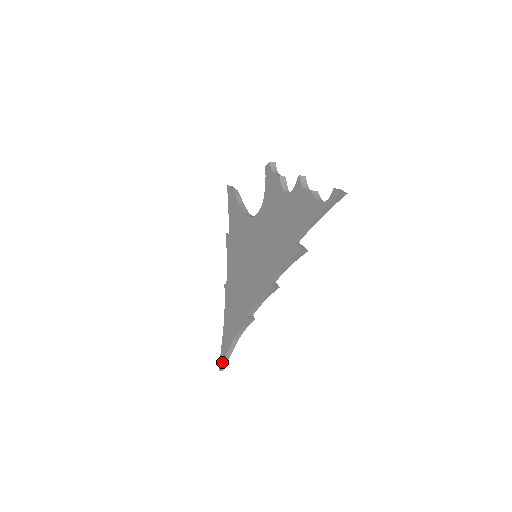
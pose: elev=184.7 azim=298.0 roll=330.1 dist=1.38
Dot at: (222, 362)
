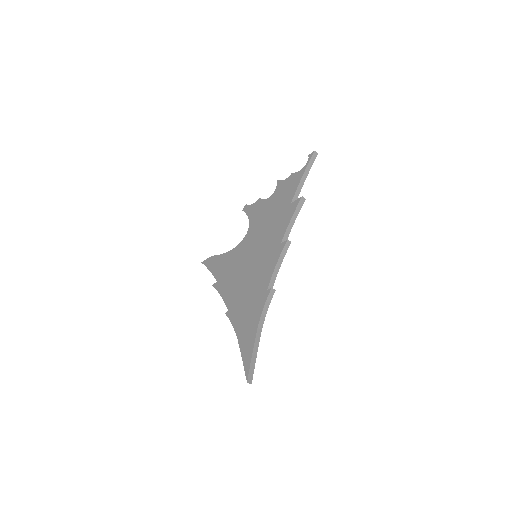
Dot at: (249, 367)
